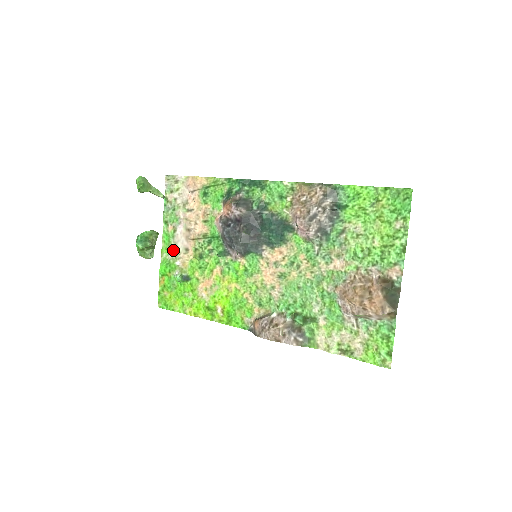
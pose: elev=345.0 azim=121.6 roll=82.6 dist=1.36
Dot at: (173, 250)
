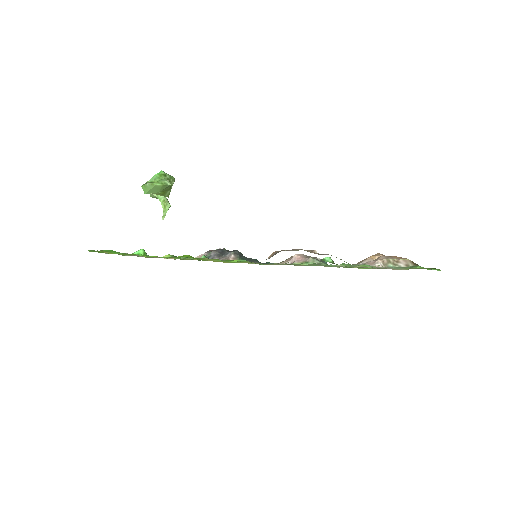
Dot at: occluded
